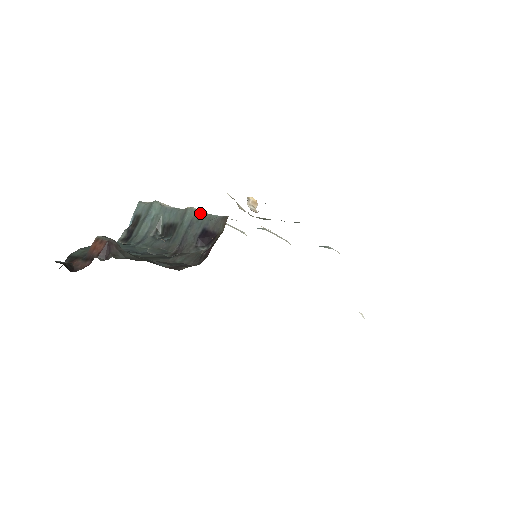
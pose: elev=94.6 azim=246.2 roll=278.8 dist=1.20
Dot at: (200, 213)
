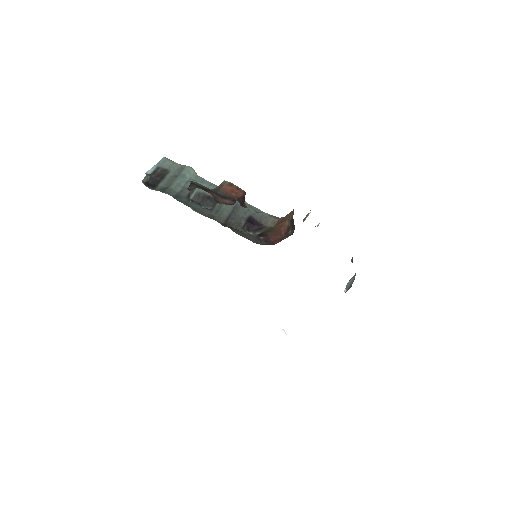
Dot at: occluded
